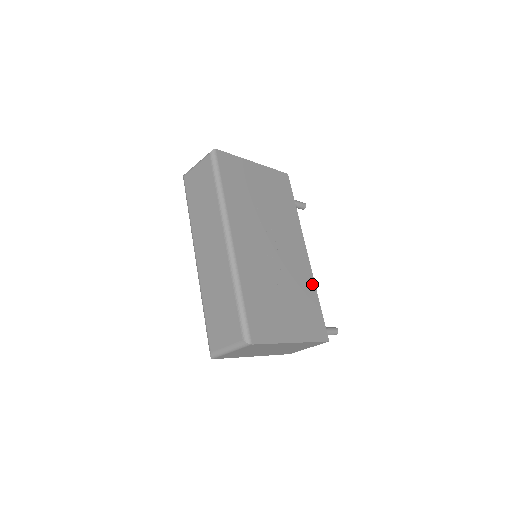
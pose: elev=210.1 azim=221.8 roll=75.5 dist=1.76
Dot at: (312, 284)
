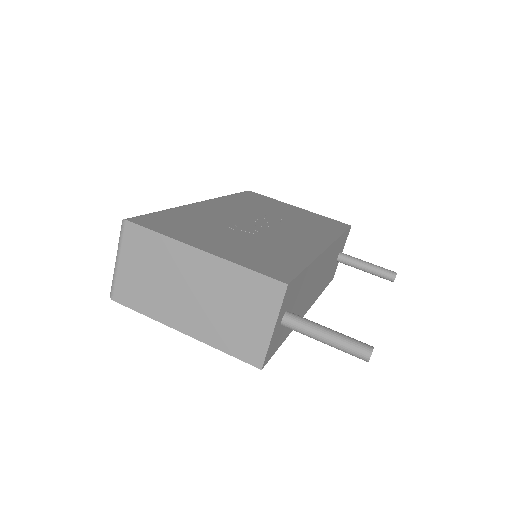
Dot at: (309, 256)
